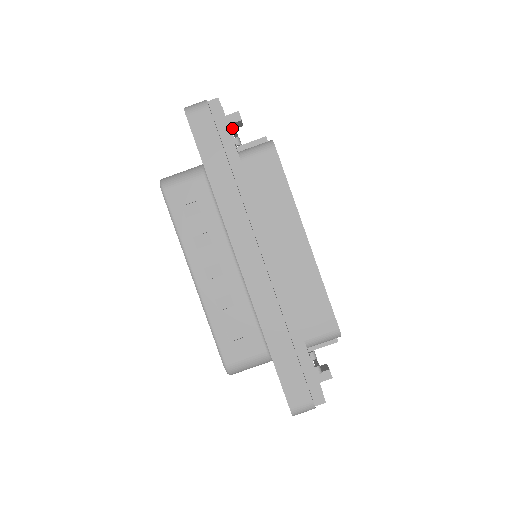
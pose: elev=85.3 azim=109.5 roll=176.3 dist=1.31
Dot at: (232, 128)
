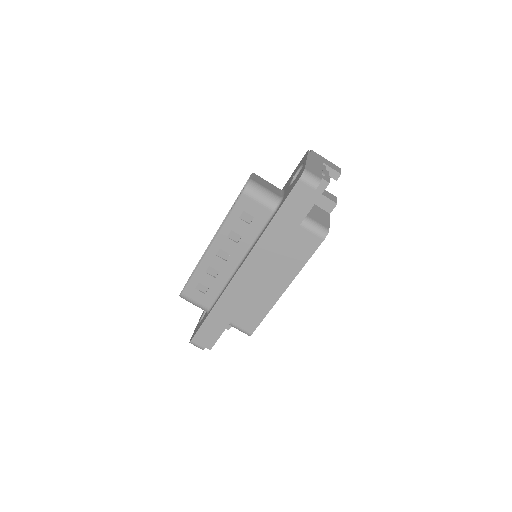
Dot at: occluded
